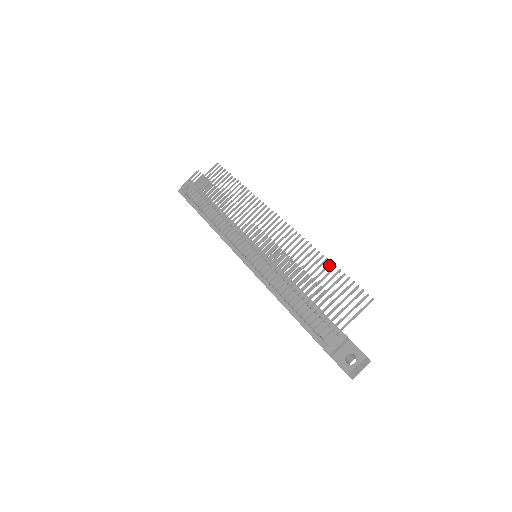
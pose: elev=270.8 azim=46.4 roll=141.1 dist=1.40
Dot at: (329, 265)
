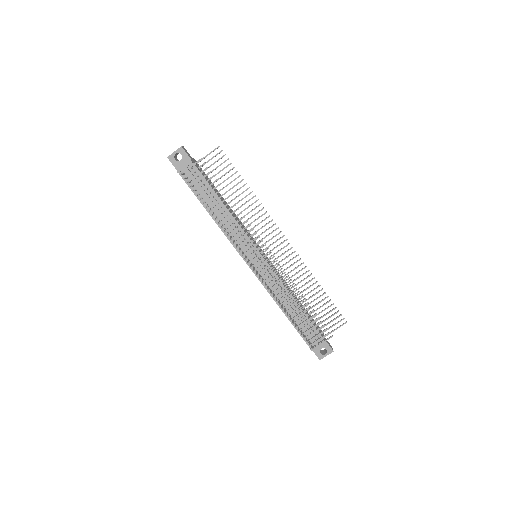
Dot at: occluded
